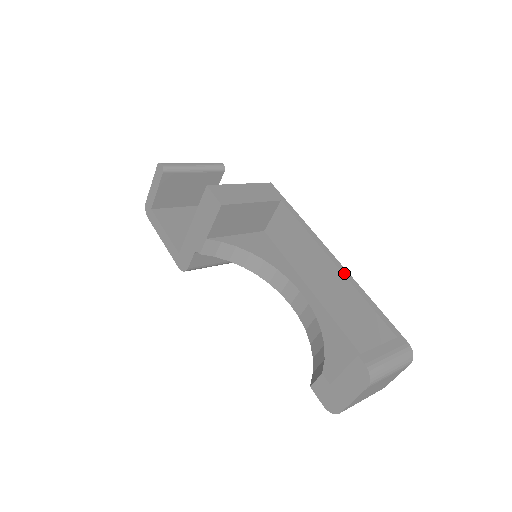
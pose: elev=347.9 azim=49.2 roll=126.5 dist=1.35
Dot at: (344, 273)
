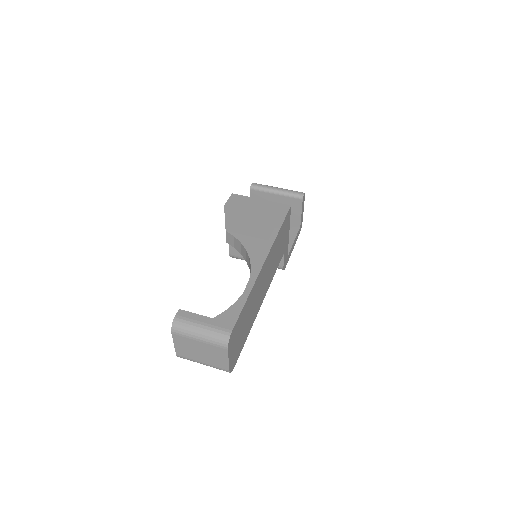
Dot at: (254, 273)
